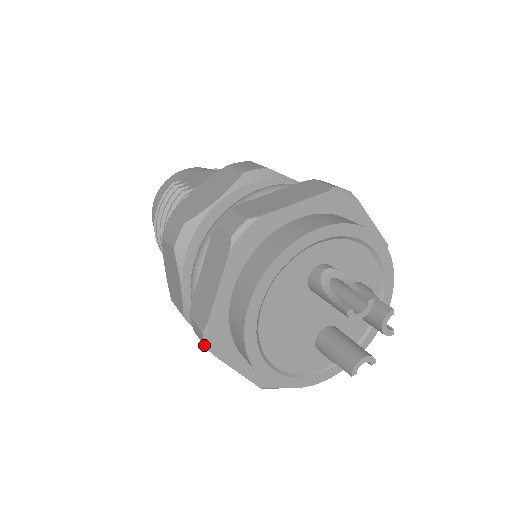
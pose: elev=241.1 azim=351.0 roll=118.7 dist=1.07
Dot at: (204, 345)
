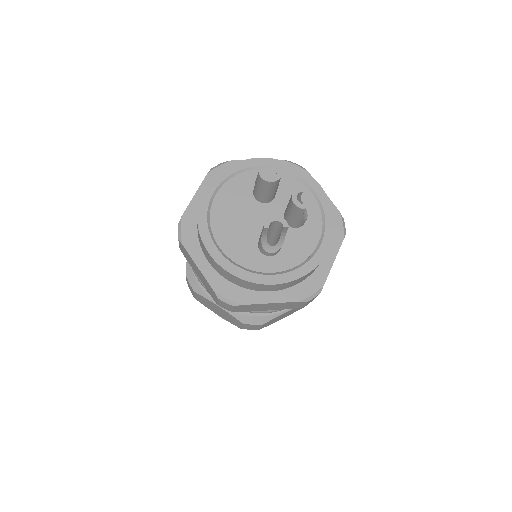
Dot at: (178, 240)
